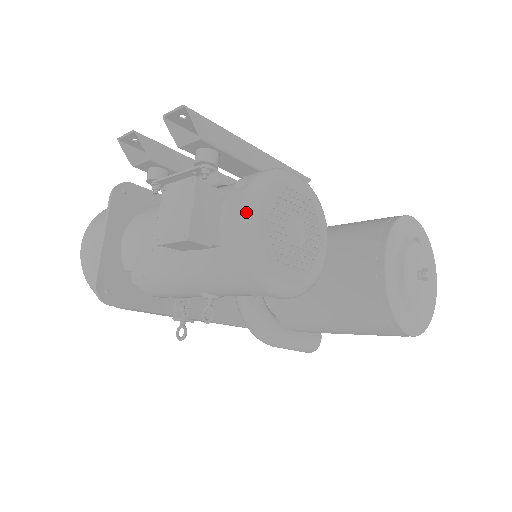
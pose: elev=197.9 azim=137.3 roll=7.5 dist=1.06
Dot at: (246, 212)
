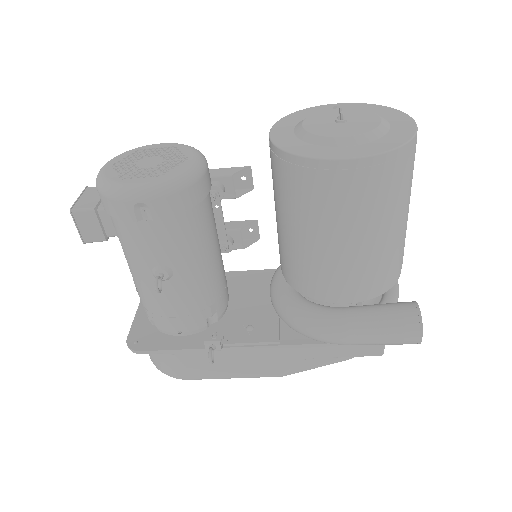
Dot at: occluded
